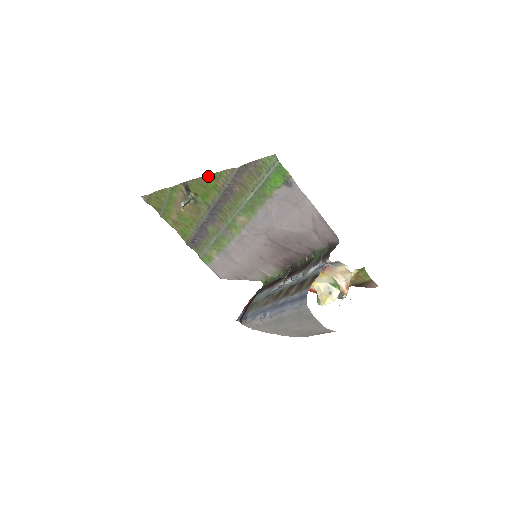
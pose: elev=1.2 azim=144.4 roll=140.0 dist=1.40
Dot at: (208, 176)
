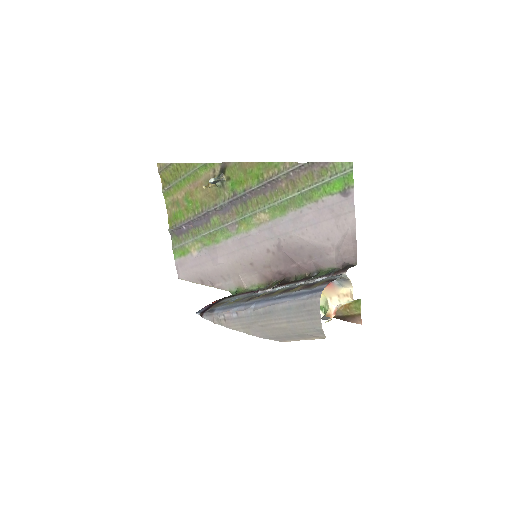
Dot at: (259, 164)
